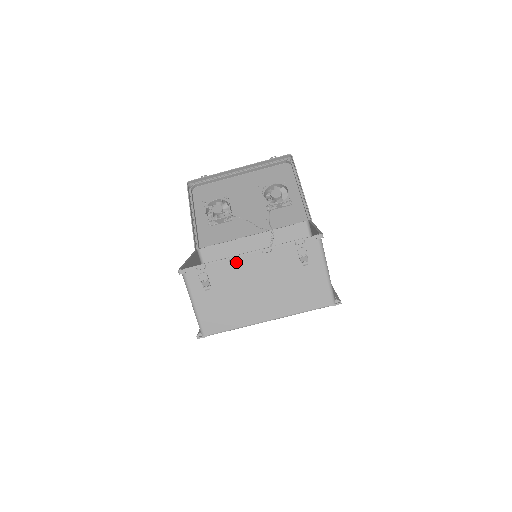
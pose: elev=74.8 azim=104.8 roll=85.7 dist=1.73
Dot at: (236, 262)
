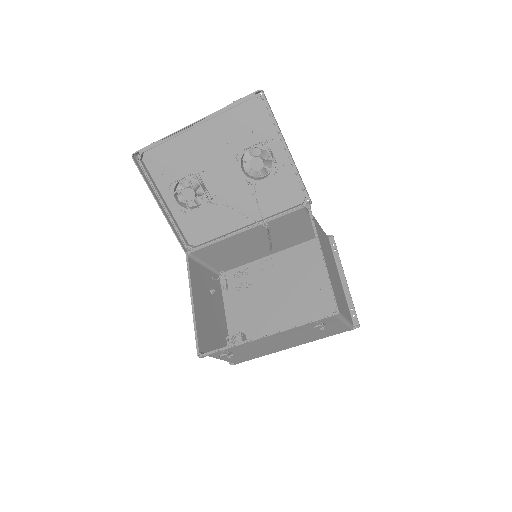
Dot at: (253, 341)
